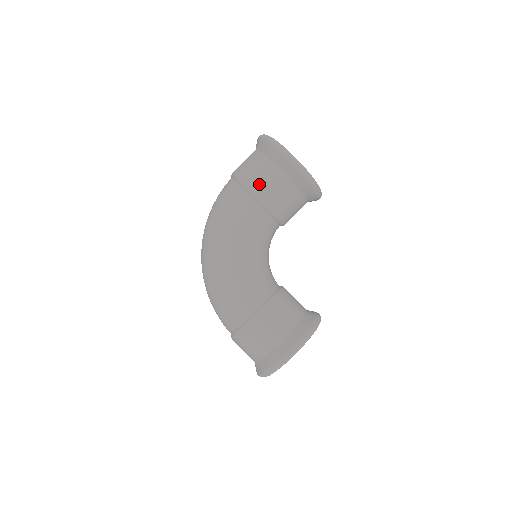
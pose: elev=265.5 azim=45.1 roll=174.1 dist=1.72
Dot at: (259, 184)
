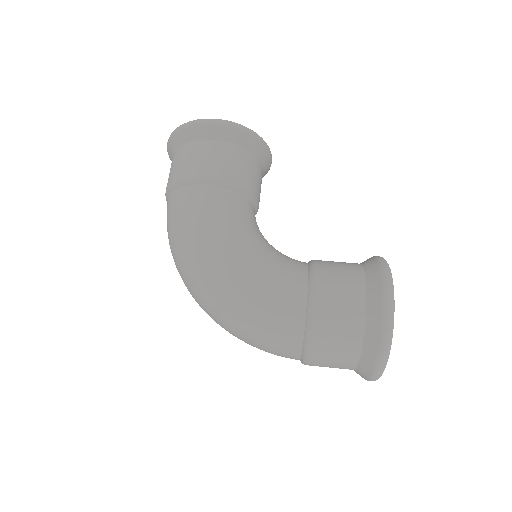
Dot at: (201, 166)
